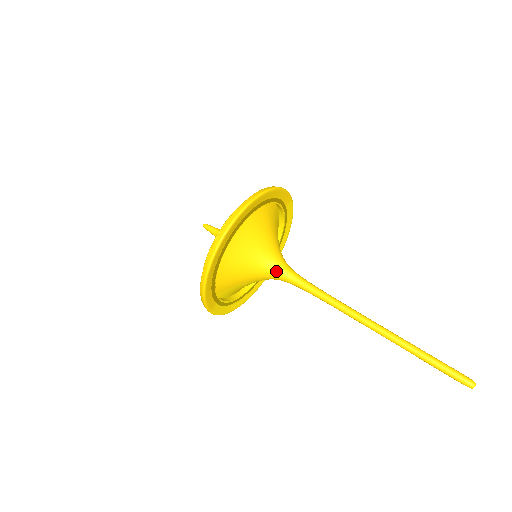
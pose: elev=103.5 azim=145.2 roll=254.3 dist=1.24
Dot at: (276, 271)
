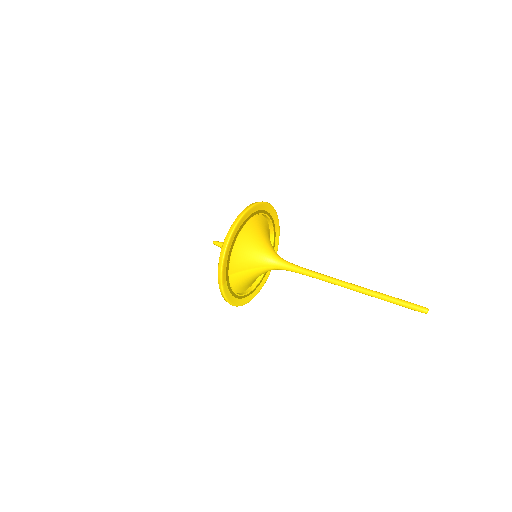
Dot at: (274, 259)
